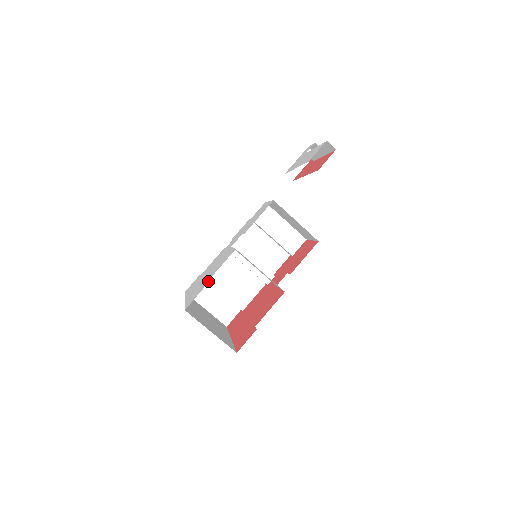
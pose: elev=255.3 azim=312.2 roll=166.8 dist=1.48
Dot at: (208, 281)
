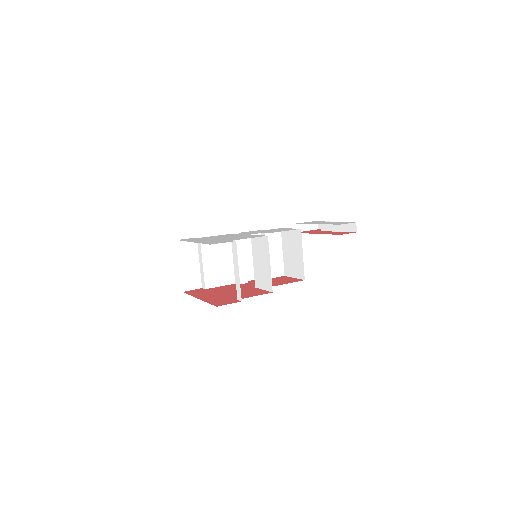
Dot at: (202, 246)
